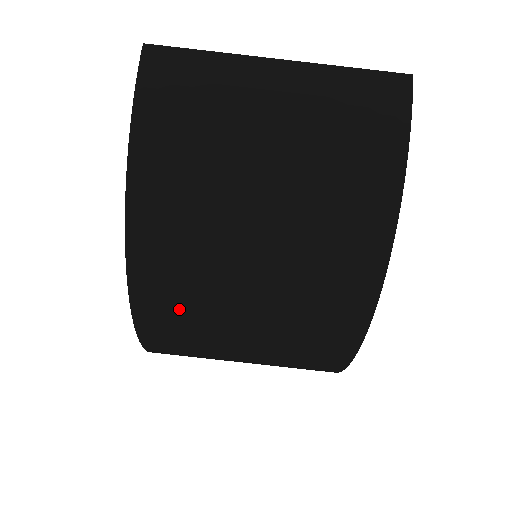
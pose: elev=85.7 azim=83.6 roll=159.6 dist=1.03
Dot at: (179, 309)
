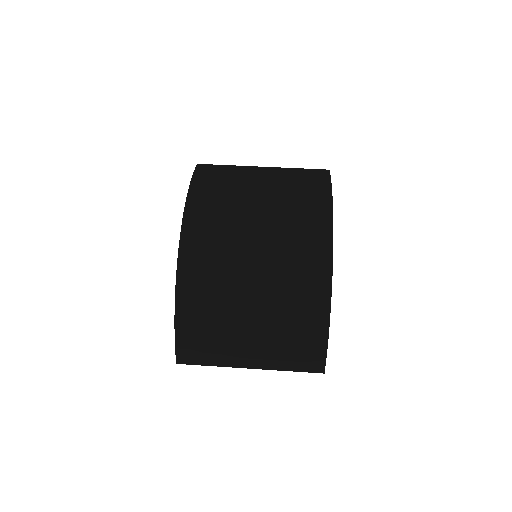
Dot at: (207, 283)
